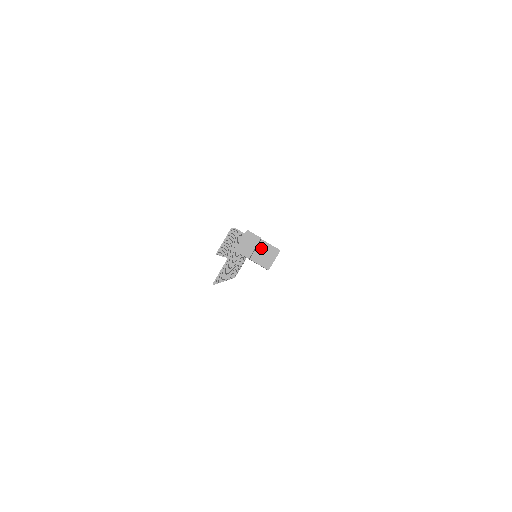
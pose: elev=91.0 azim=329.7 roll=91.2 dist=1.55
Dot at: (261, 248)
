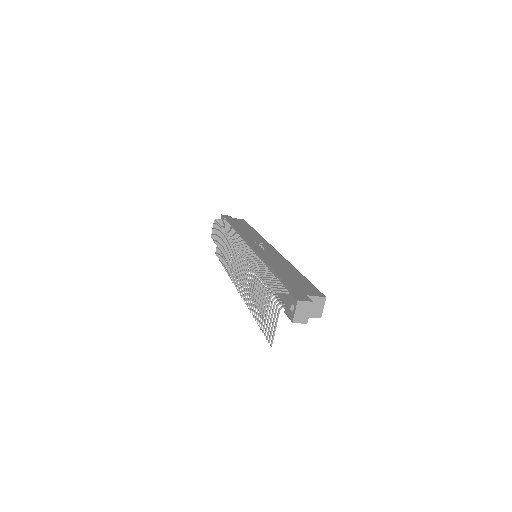
Dot at: occluded
